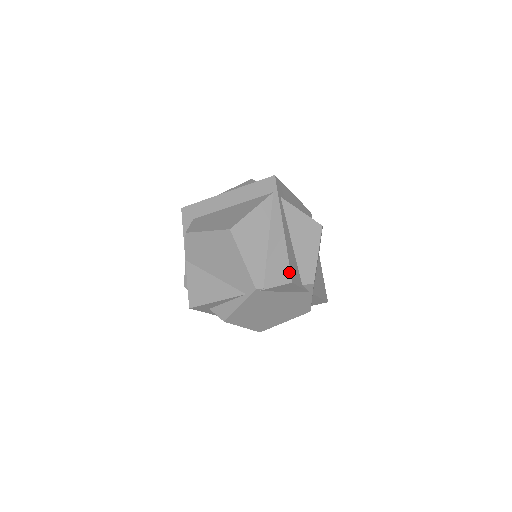
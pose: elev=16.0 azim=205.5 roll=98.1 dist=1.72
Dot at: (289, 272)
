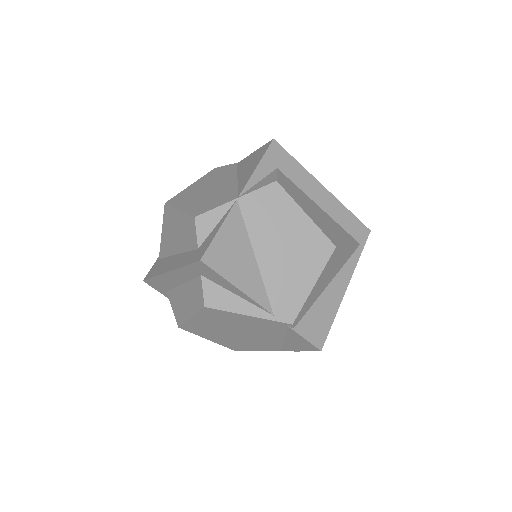
Dot at: (326, 337)
